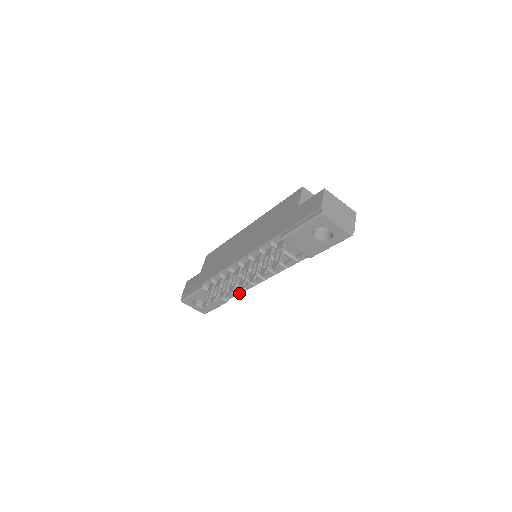
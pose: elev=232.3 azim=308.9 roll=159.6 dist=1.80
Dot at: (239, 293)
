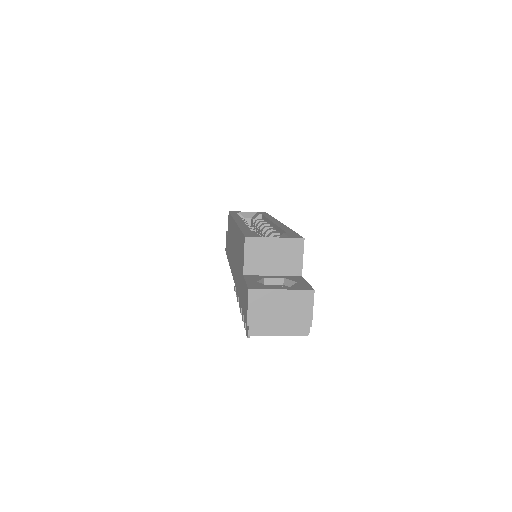
Dot at: occluded
